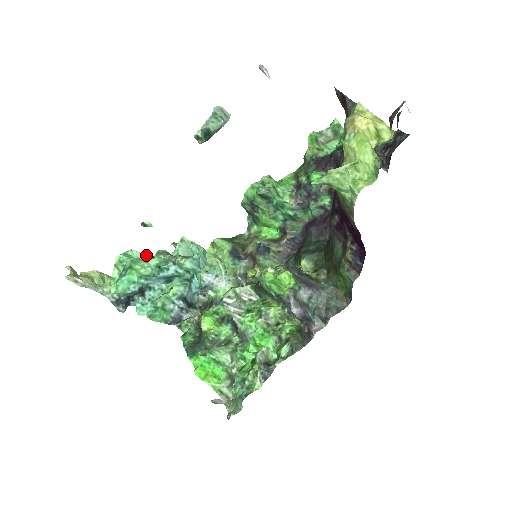
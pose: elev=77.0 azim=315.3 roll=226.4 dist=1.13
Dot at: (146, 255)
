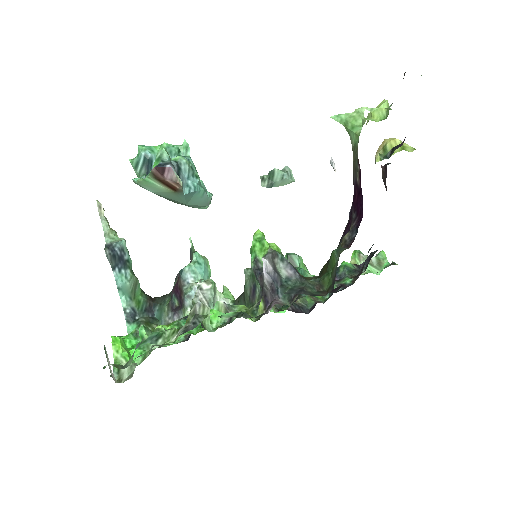
Dot at: occluded
